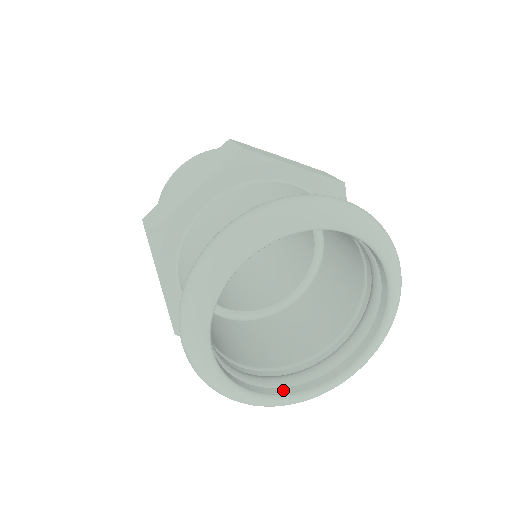
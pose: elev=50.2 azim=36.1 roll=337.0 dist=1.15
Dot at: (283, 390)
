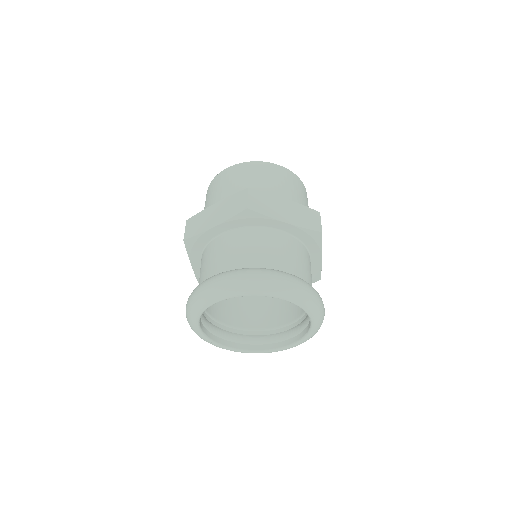
Dot at: (292, 340)
